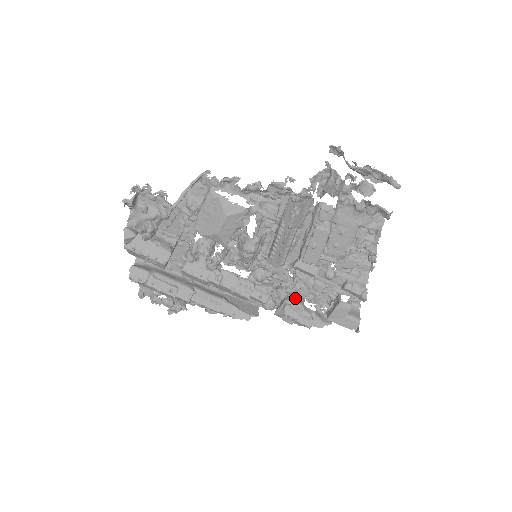
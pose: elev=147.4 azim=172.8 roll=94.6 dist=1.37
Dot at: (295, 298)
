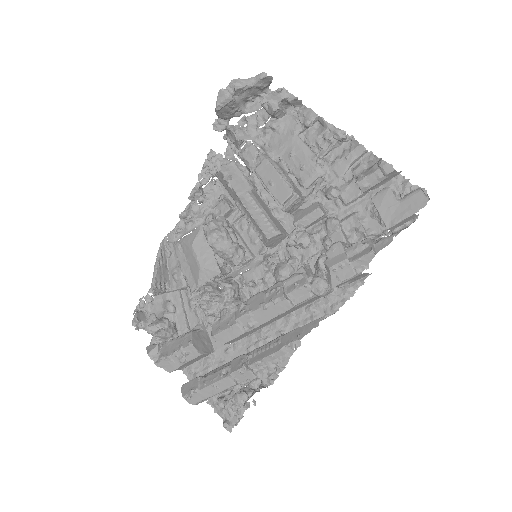
Dot at: occluded
